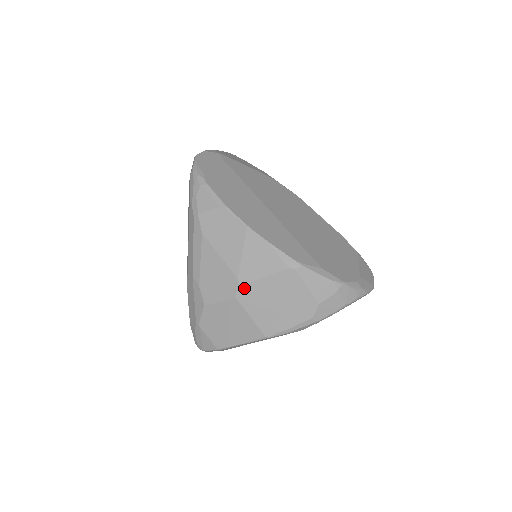
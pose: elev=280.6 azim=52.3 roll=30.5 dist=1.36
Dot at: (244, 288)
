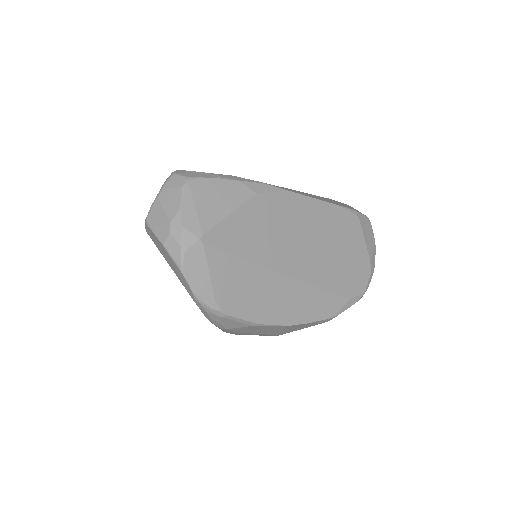
Dot at: occluded
